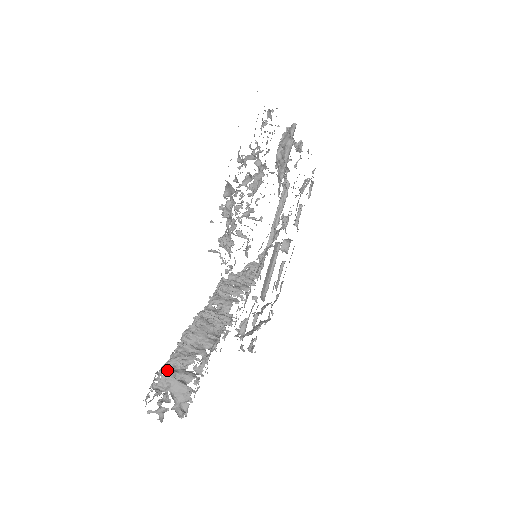
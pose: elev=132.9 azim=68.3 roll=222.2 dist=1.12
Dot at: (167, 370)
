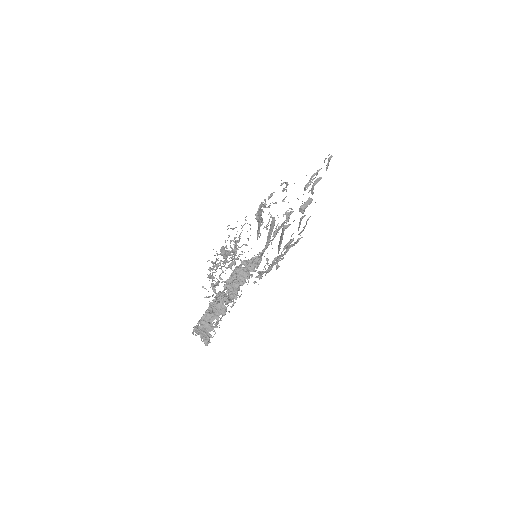
Dot at: (199, 326)
